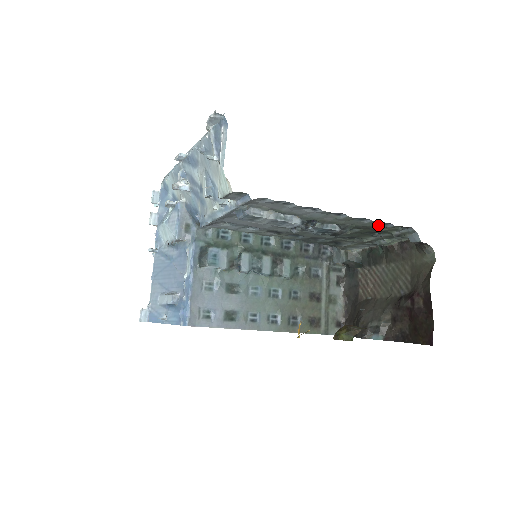
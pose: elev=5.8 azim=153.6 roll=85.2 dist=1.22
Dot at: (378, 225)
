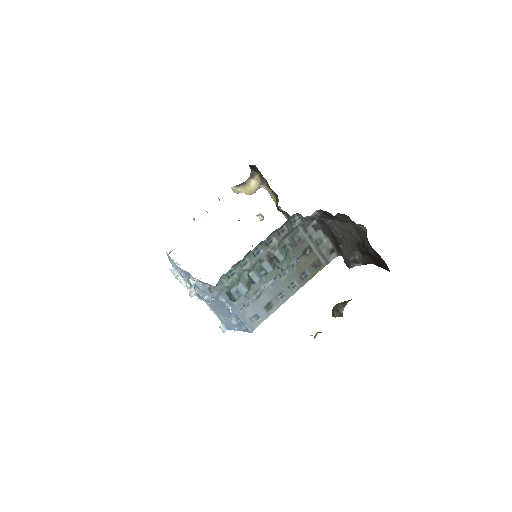
Dot at: occluded
